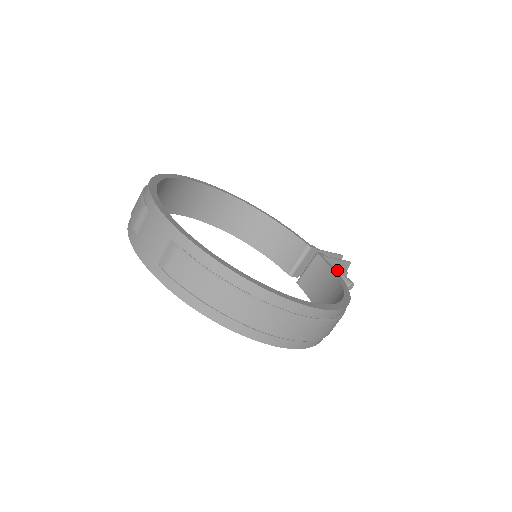
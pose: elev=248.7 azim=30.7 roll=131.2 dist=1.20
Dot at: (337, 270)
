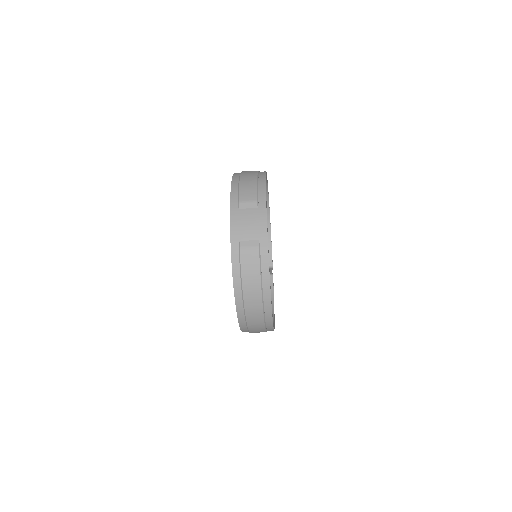
Dot at: occluded
